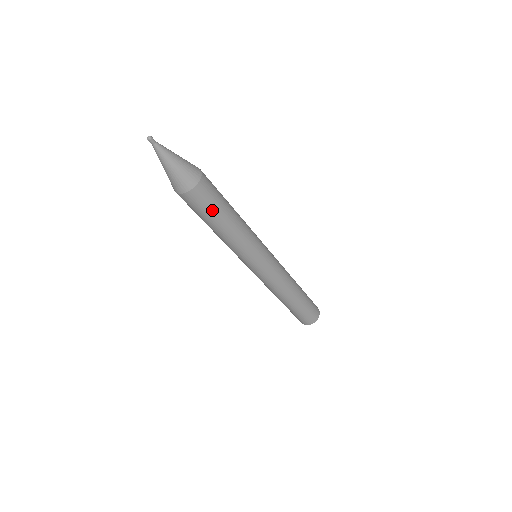
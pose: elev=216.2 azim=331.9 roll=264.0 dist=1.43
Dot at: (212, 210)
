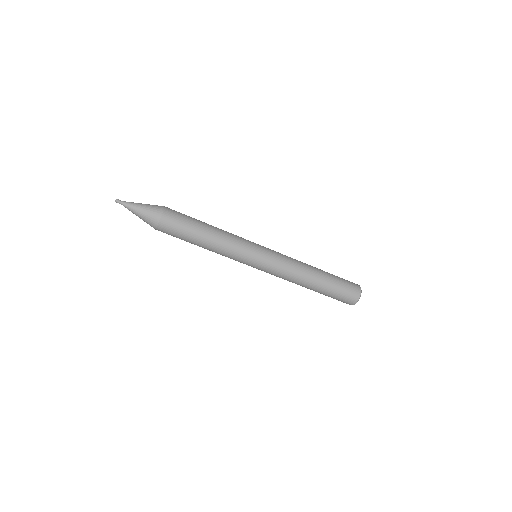
Dot at: (187, 225)
